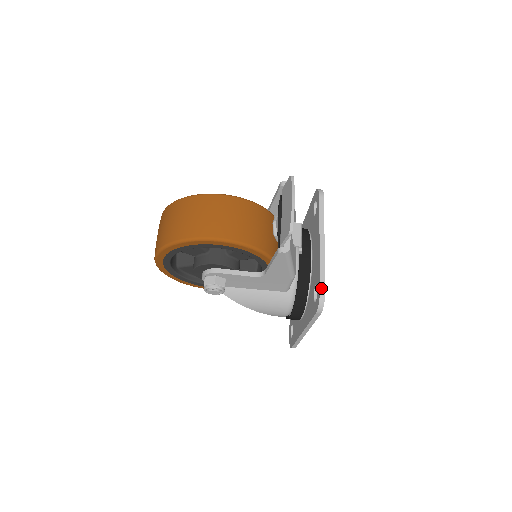
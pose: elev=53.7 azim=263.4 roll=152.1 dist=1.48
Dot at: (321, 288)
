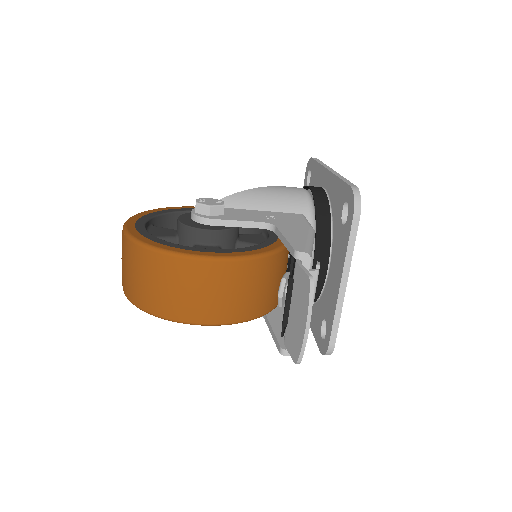
Dot at: (330, 344)
